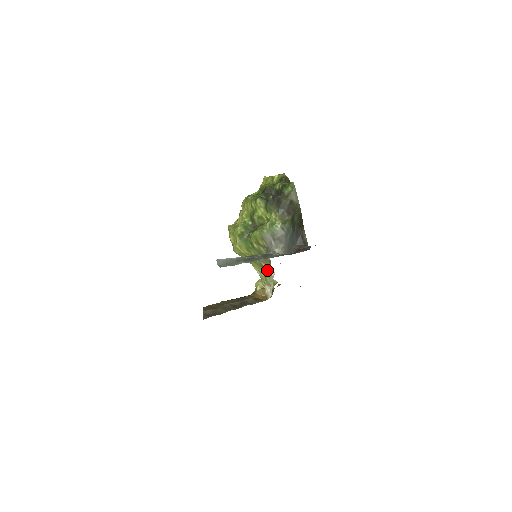
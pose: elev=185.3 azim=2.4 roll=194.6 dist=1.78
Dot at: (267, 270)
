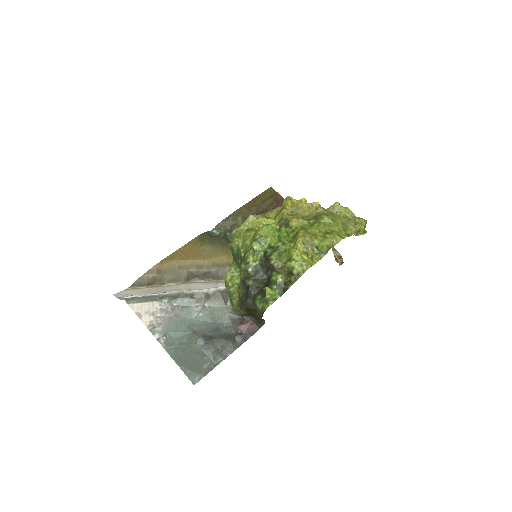
Dot at: occluded
